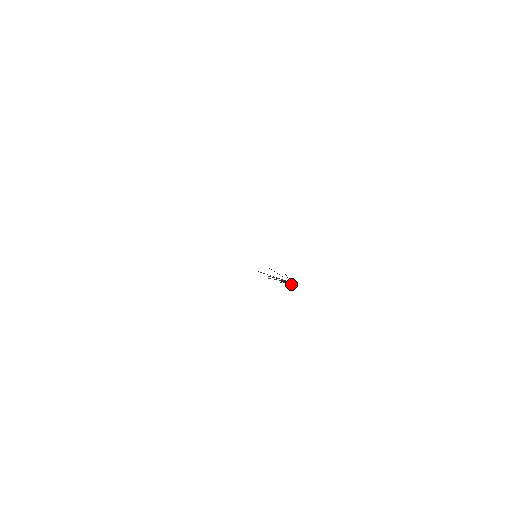
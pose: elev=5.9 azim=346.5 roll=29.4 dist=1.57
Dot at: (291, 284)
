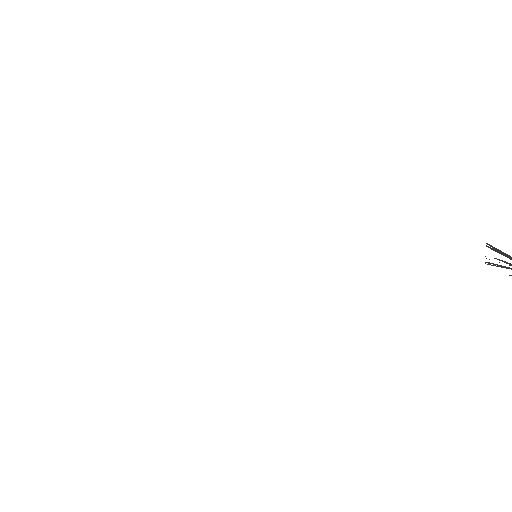
Dot at: out of frame
